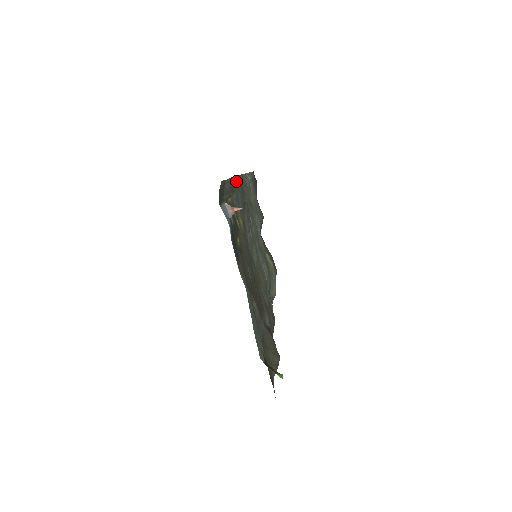
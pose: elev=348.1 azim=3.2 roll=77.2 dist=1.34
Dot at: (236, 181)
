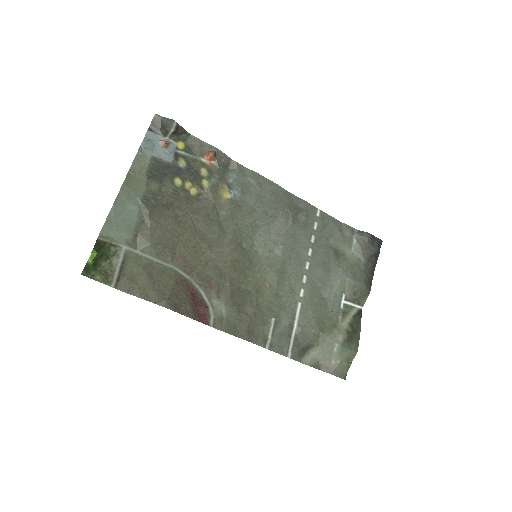
Dot at: (255, 176)
